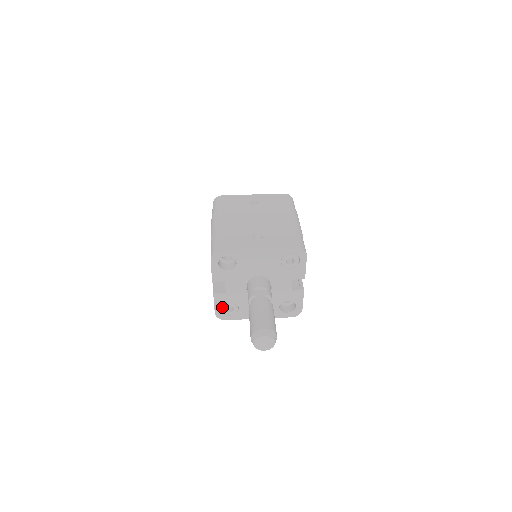
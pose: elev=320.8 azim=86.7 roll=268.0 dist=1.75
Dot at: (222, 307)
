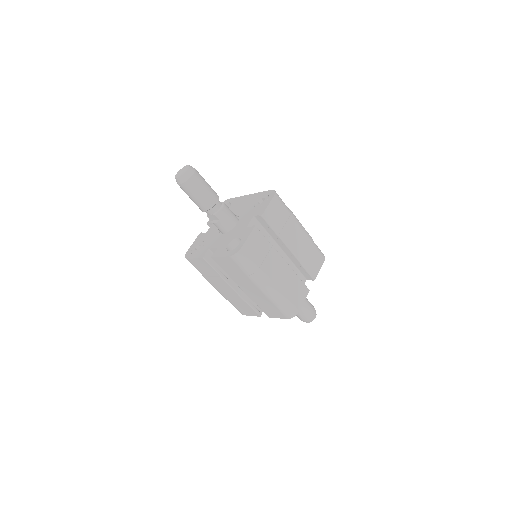
Dot at: (195, 246)
